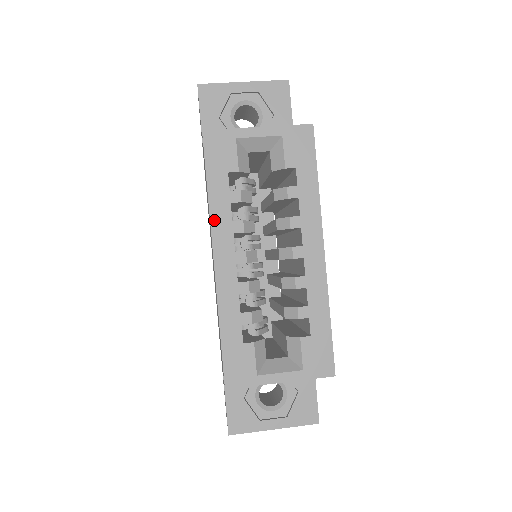
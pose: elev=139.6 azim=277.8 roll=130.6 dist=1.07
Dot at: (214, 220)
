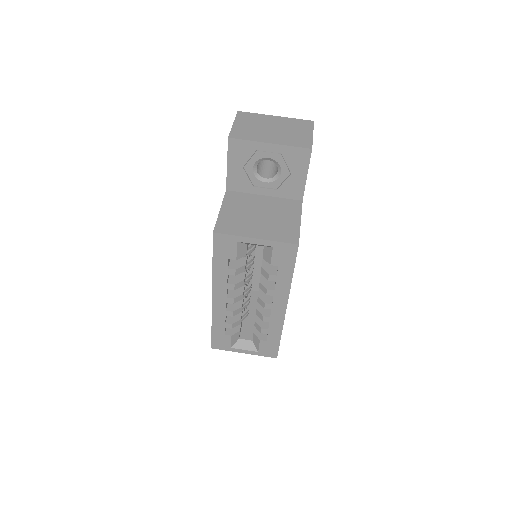
Dot at: (215, 280)
